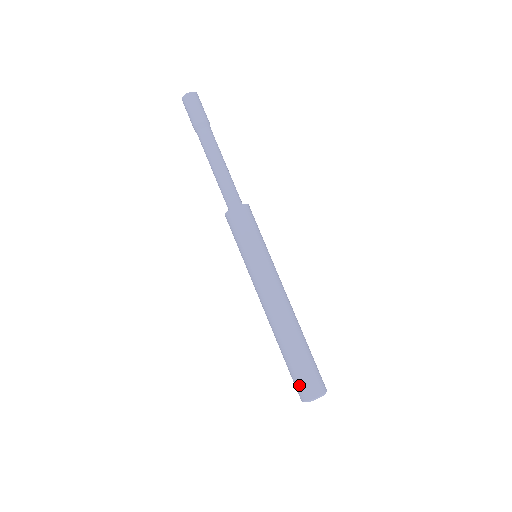
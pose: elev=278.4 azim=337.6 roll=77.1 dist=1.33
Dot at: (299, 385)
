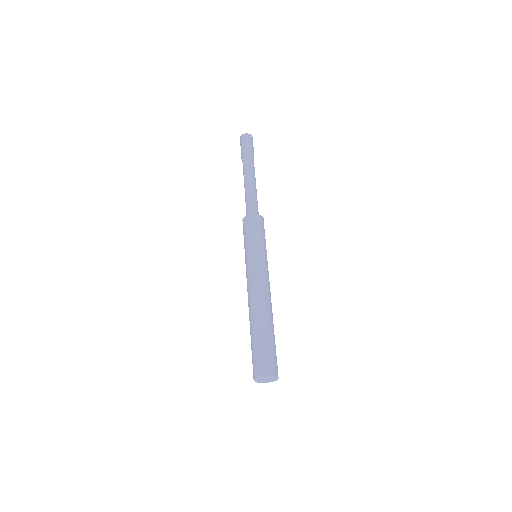
Dot at: occluded
